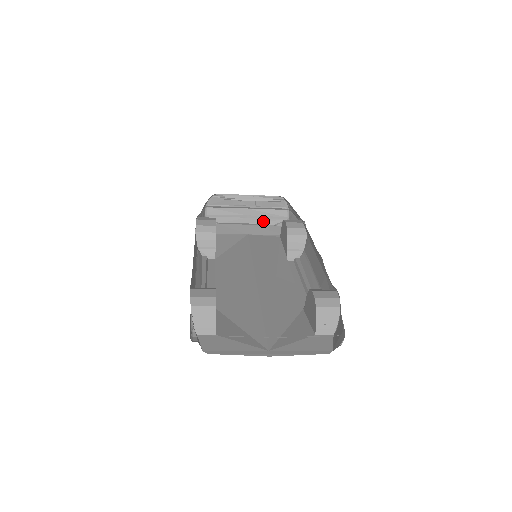
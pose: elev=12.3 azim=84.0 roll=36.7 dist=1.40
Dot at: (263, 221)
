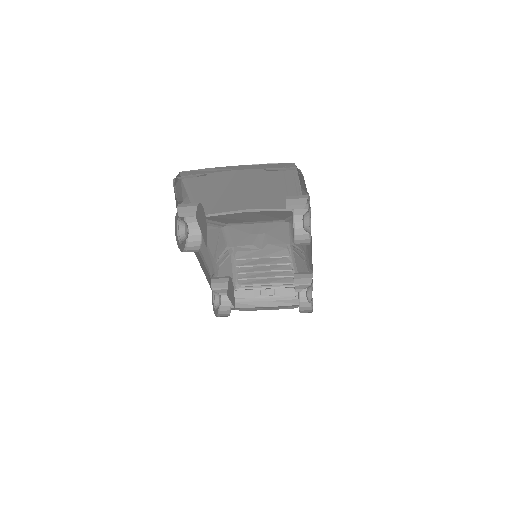
Dot at: (283, 308)
